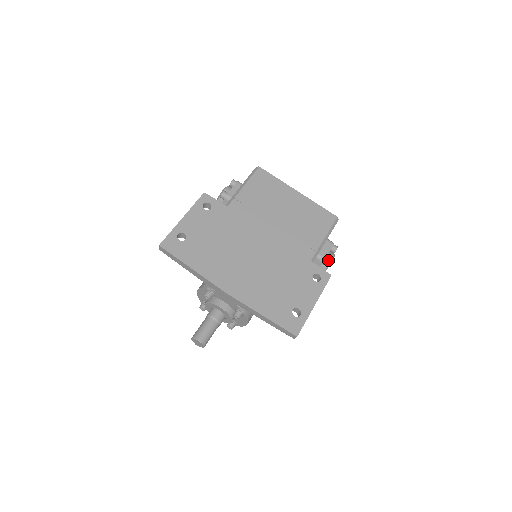
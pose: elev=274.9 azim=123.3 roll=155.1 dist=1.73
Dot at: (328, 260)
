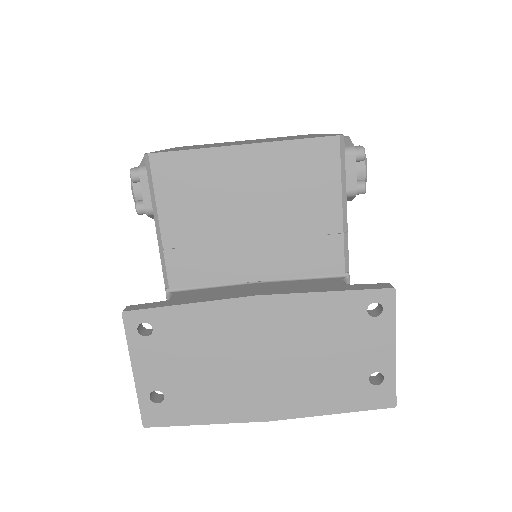
Dot at: (362, 188)
